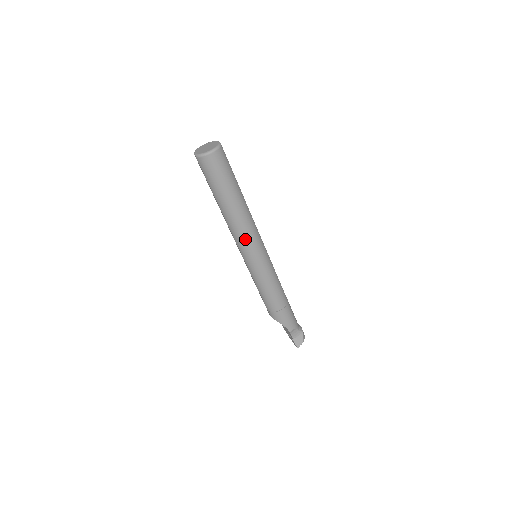
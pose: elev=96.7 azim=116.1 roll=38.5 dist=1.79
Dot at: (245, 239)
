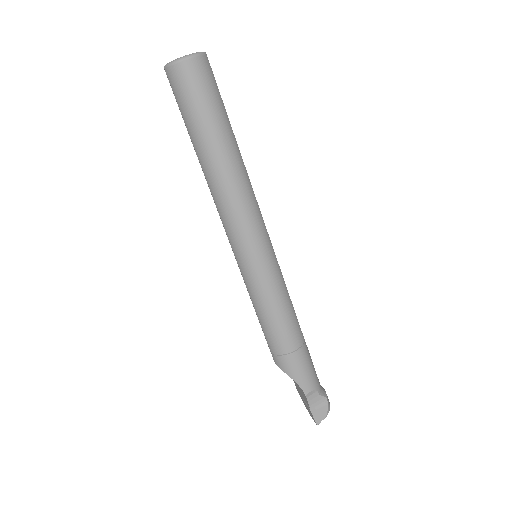
Dot at: (237, 218)
